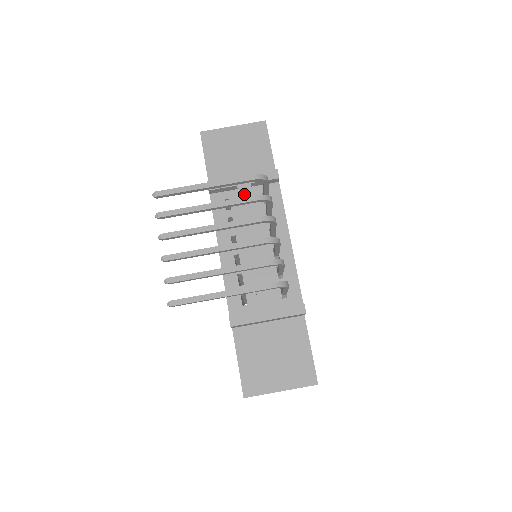
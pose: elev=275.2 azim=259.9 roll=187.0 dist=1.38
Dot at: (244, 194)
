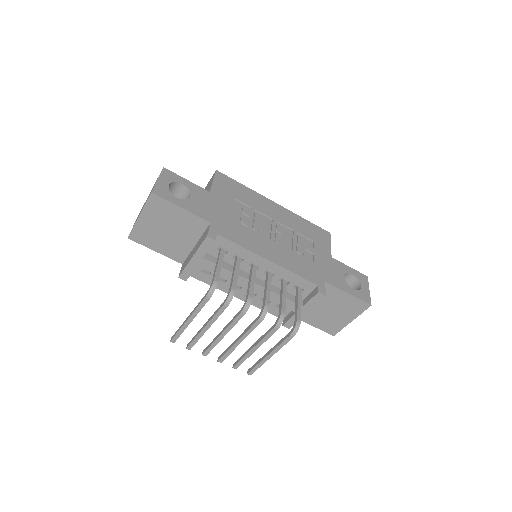
Dot at: (208, 267)
